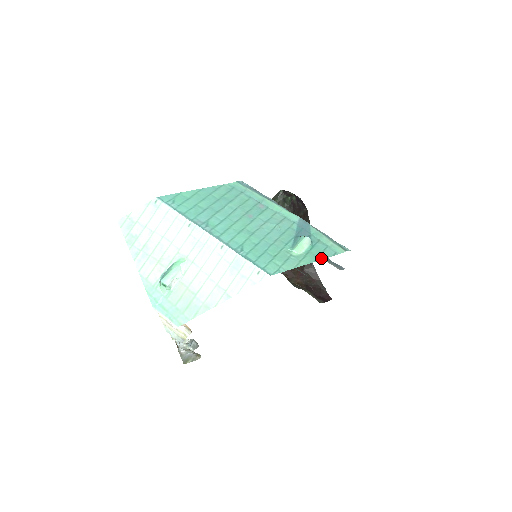
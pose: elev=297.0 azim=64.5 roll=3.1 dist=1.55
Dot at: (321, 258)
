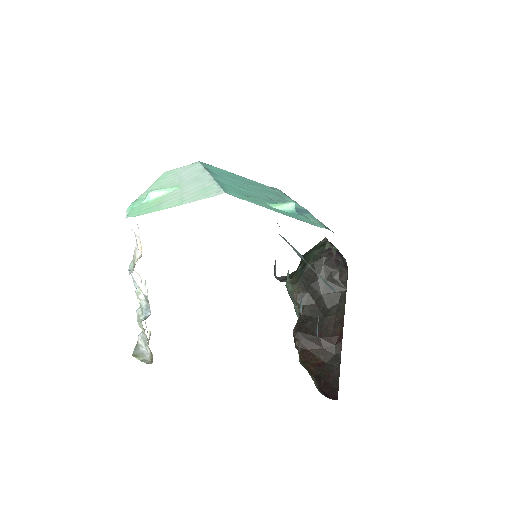
Dot at: (293, 217)
